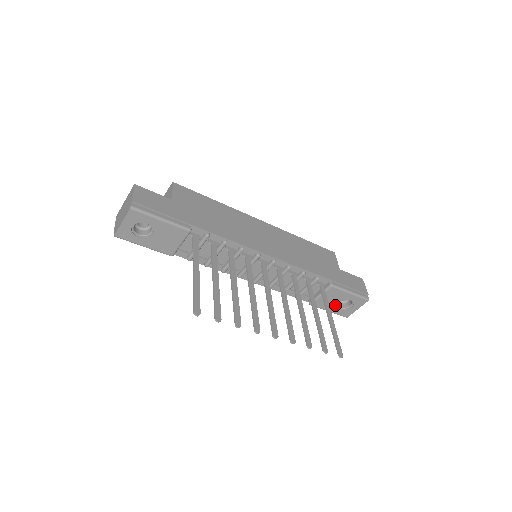
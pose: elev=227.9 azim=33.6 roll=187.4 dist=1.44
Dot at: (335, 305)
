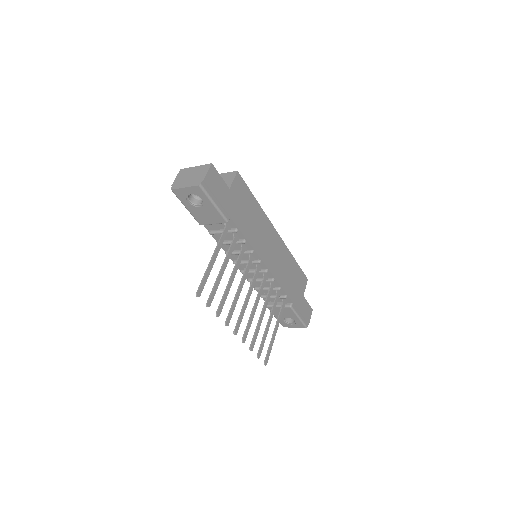
Dot at: (282, 317)
